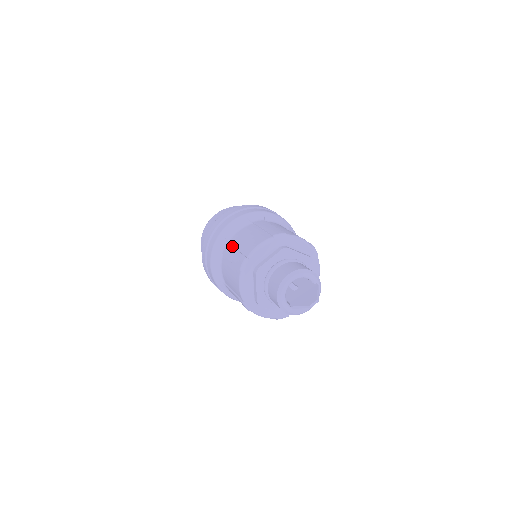
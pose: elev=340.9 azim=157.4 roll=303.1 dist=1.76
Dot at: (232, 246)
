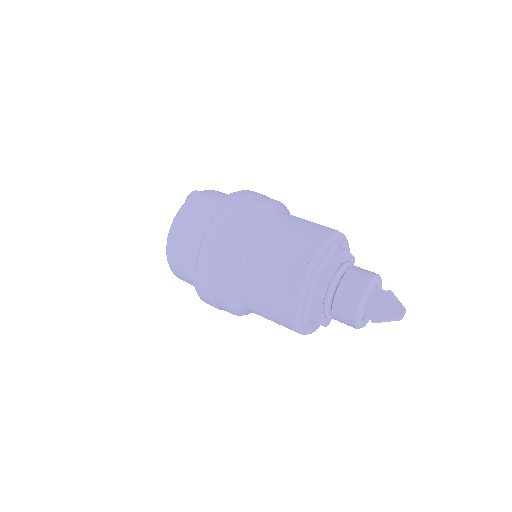
Dot at: (268, 248)
